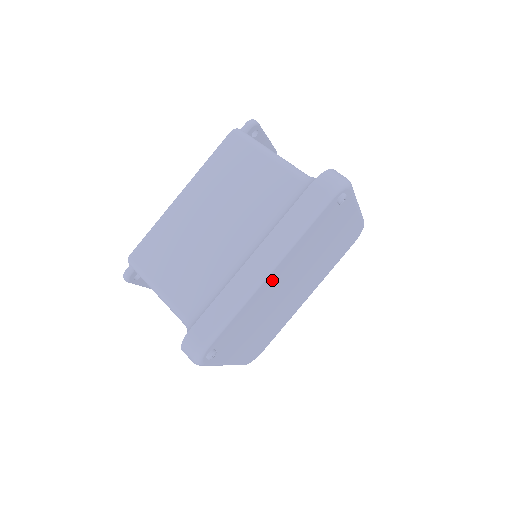
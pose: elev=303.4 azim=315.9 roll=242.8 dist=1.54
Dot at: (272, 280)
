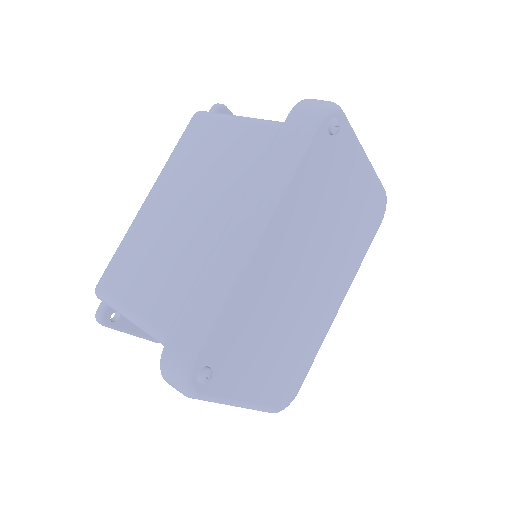
Dot at: (268, 252)
